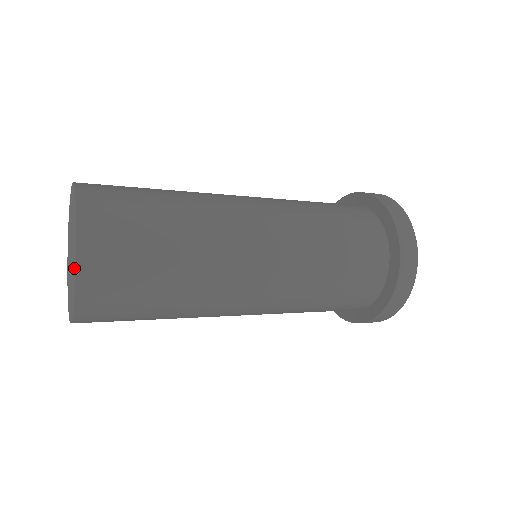
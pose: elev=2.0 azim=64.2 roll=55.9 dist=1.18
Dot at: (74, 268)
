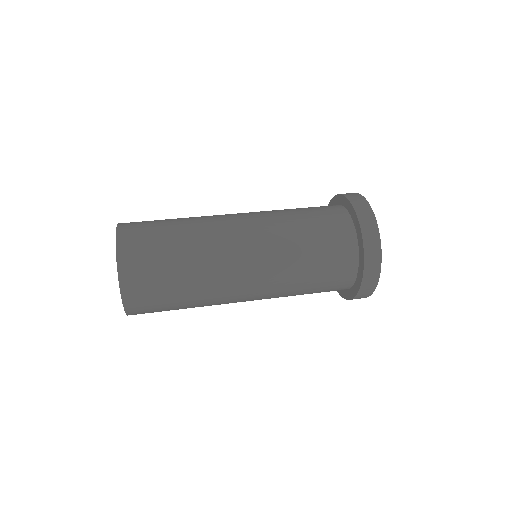
Dot at: occluded
